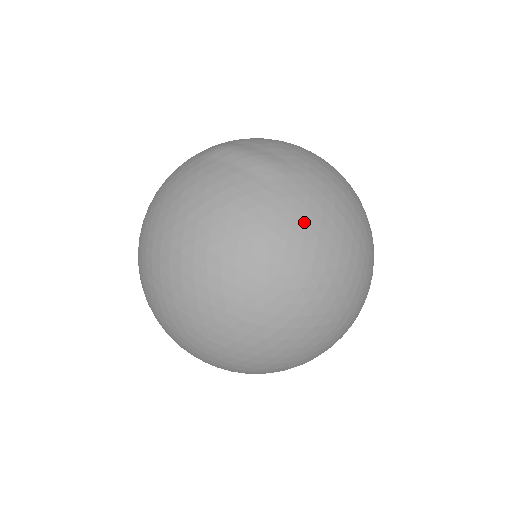
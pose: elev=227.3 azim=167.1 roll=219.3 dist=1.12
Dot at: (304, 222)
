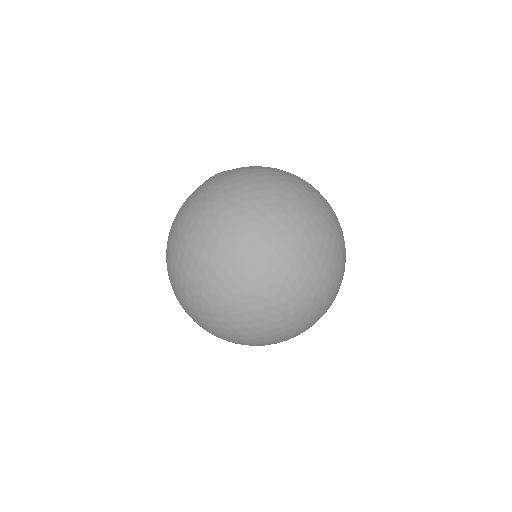
Dot at: (236, 181)
